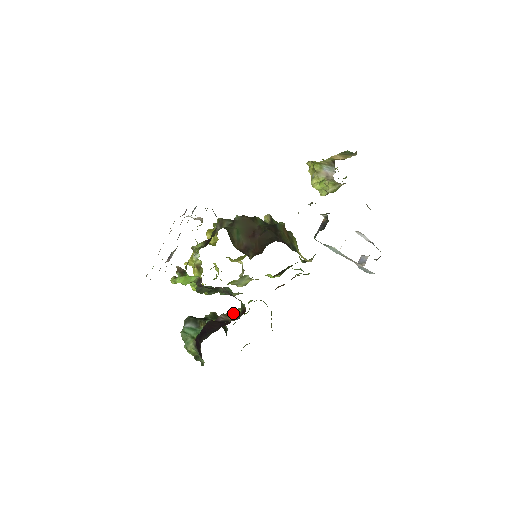
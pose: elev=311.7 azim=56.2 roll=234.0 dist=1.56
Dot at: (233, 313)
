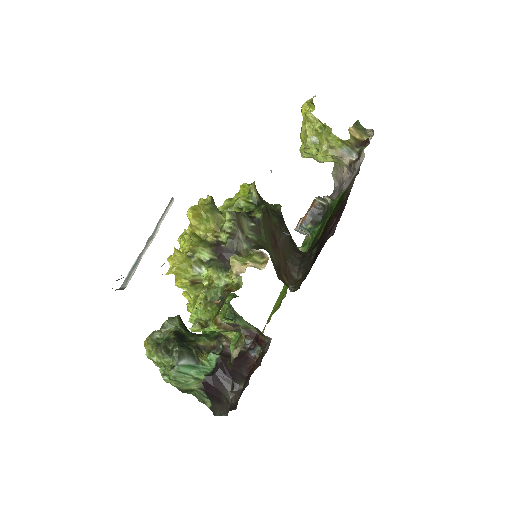
Dot at: occluded
